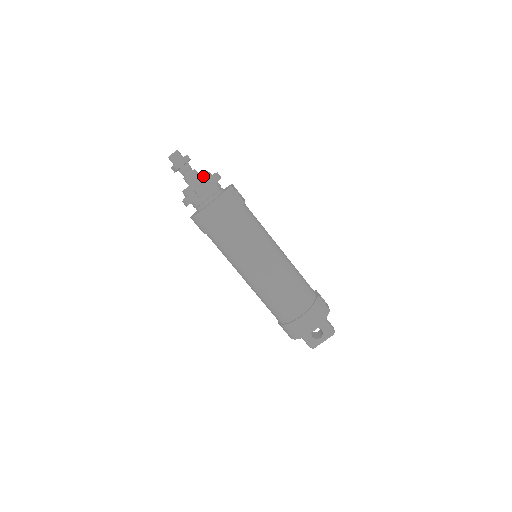
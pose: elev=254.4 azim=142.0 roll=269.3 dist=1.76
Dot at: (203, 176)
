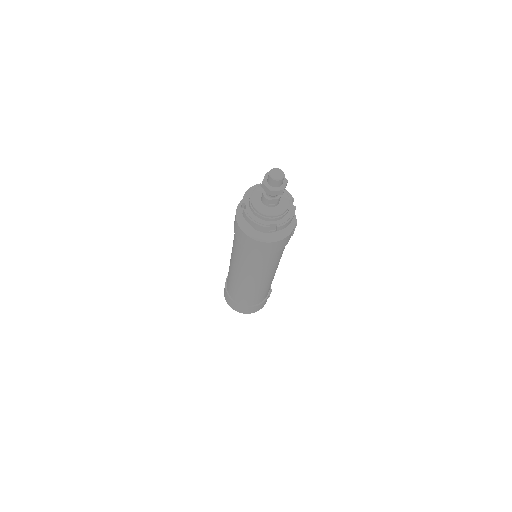
Dot at: (286, 211)
